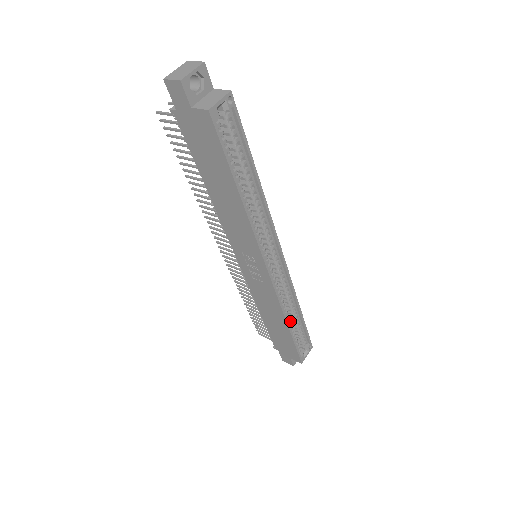
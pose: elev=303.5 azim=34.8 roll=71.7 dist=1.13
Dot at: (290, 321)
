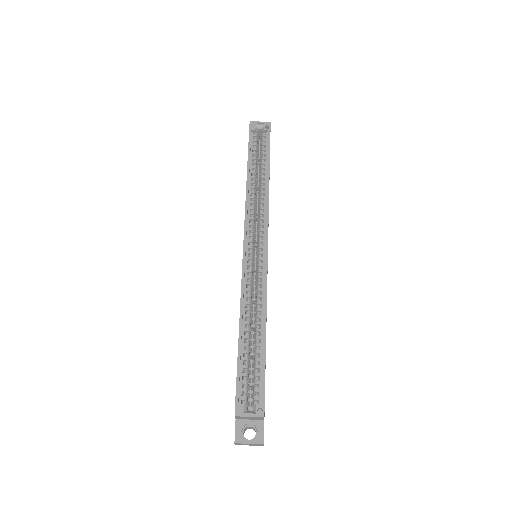
Dot at: (249, 336)
